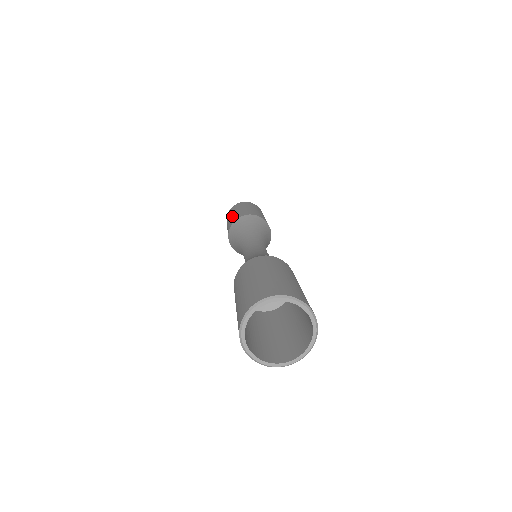
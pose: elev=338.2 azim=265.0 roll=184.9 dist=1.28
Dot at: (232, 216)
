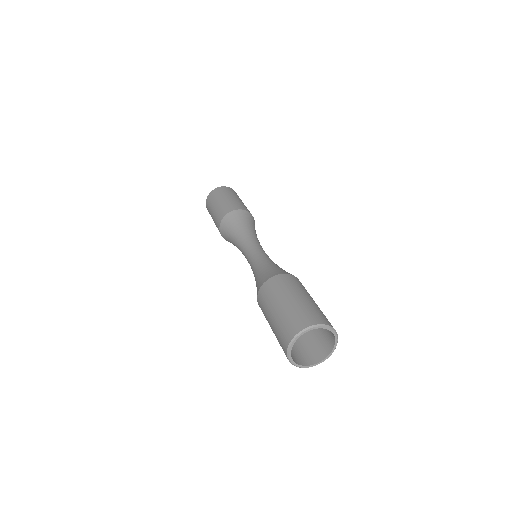
Dot at: (223, 203)
